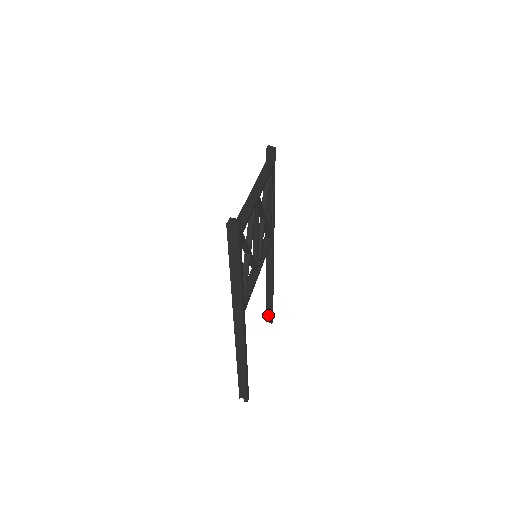
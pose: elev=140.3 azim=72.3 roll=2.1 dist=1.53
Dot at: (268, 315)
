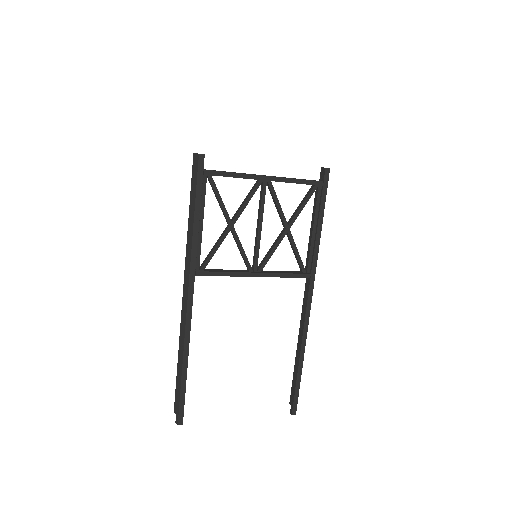
Dot at: (291, 399)
